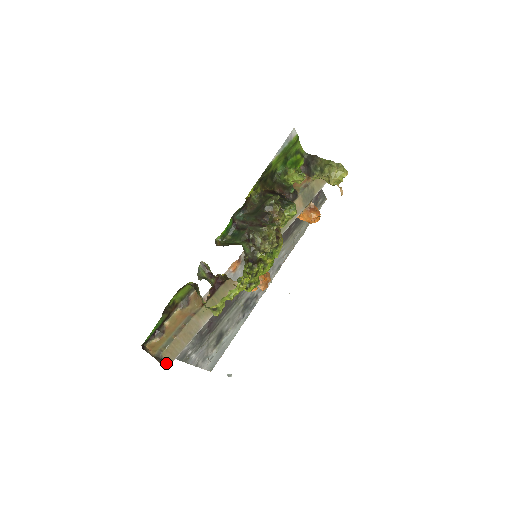
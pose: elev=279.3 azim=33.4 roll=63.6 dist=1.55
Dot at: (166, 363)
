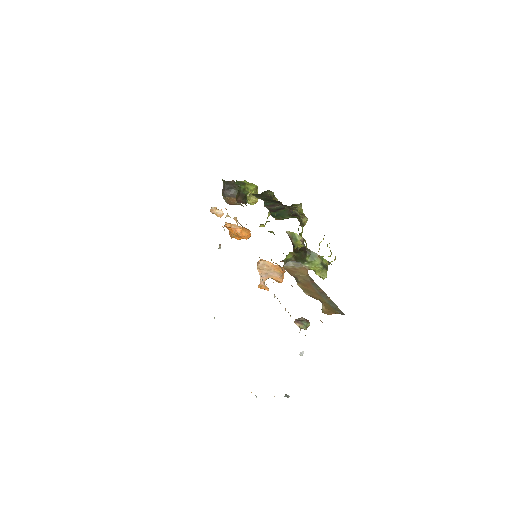
Dot at: occluded
